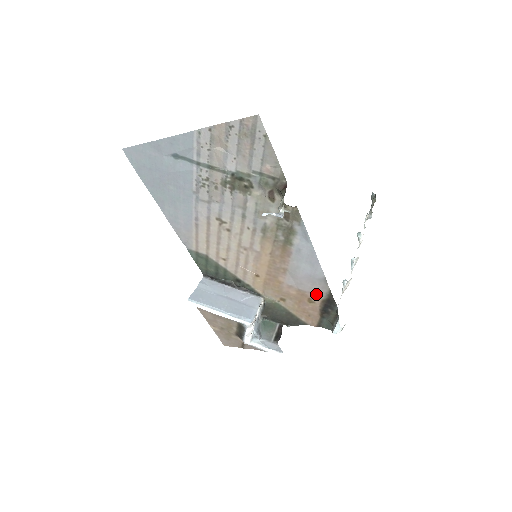
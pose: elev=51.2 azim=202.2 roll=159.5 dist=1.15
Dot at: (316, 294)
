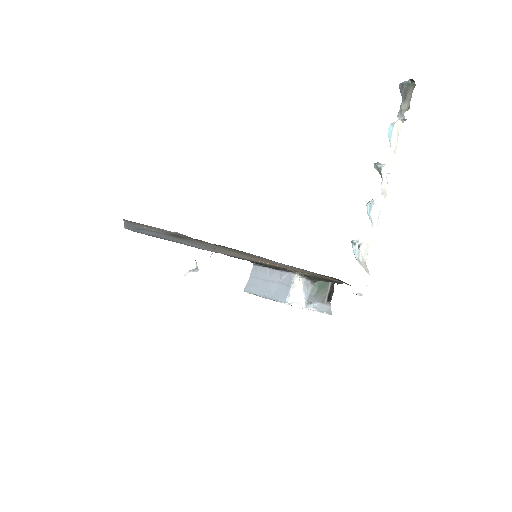
Dot at: occluded
